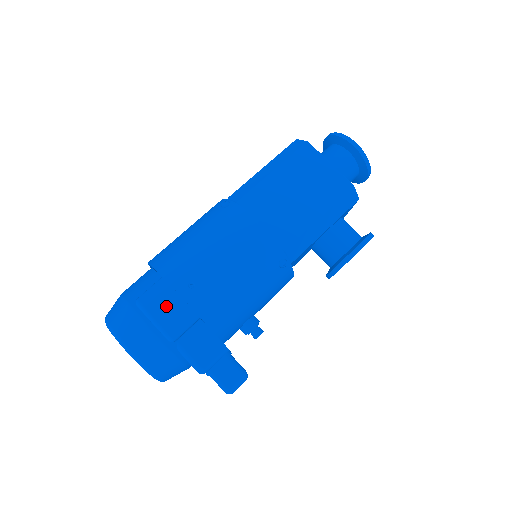
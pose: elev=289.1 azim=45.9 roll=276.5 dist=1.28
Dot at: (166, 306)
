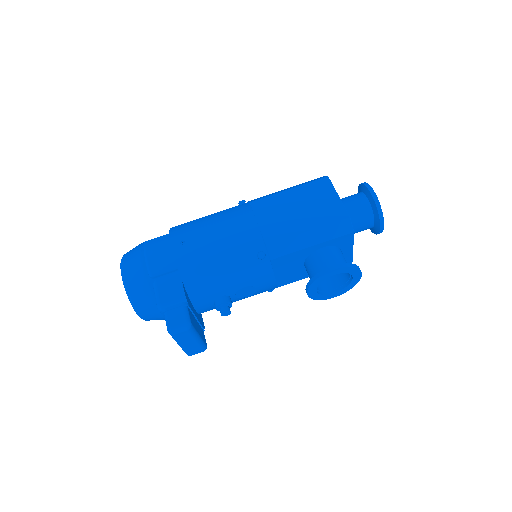
Dot at: (159, 250)
